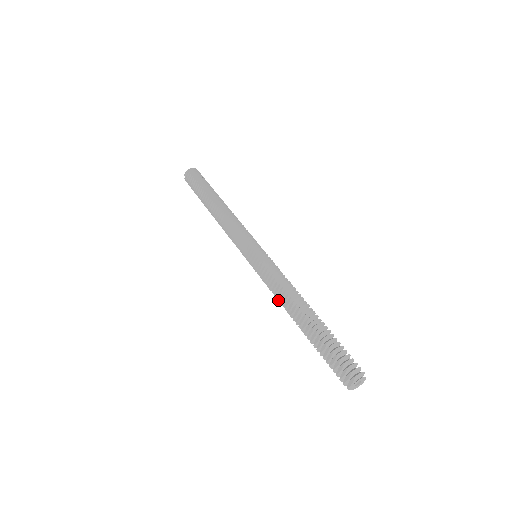
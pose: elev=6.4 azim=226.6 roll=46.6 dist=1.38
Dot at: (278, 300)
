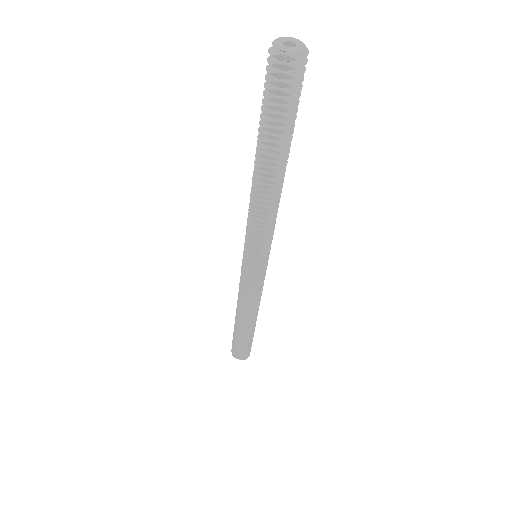
Dot at: (238, 297)
